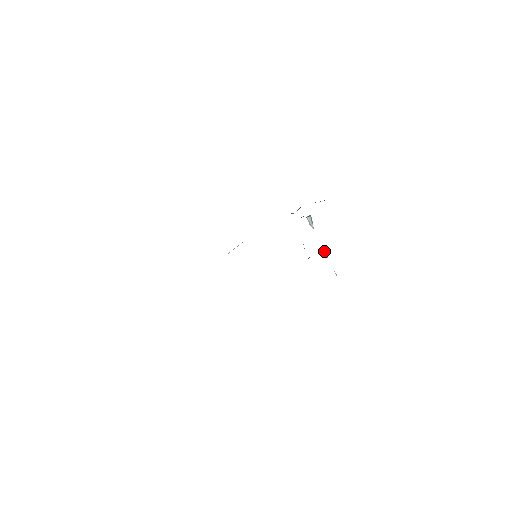
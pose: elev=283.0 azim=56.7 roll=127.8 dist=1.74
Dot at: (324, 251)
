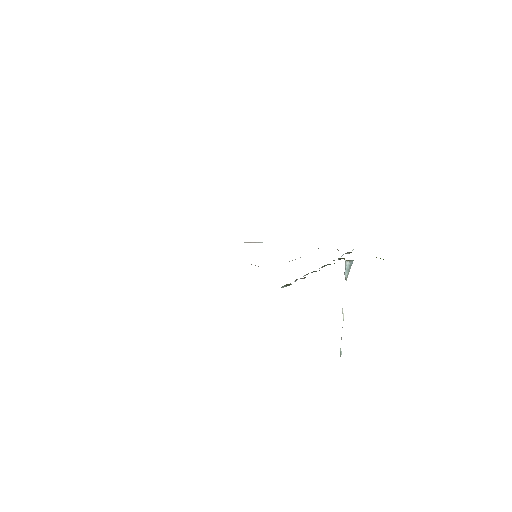
Dot at: (343, 315)
